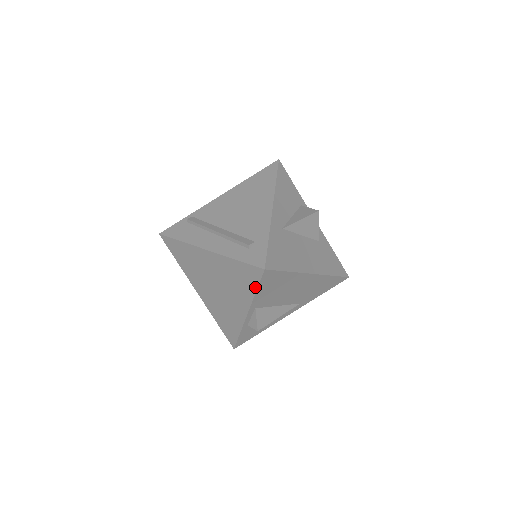
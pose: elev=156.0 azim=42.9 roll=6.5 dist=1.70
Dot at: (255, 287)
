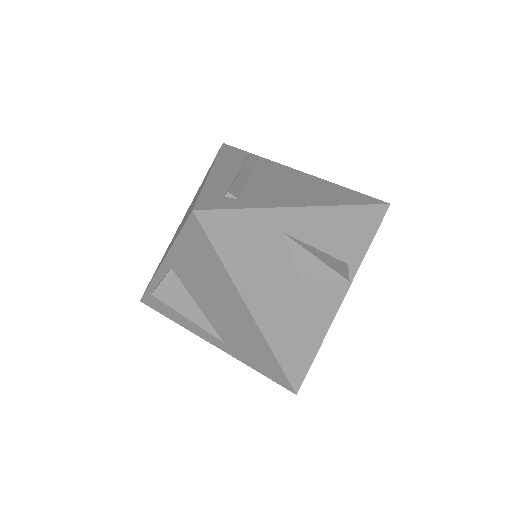
Dot at: (180, 231)
